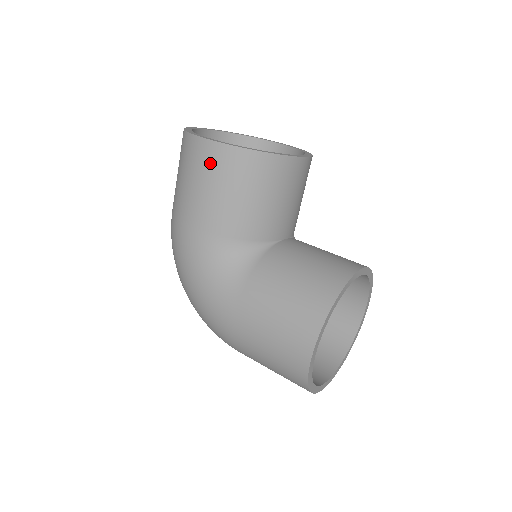
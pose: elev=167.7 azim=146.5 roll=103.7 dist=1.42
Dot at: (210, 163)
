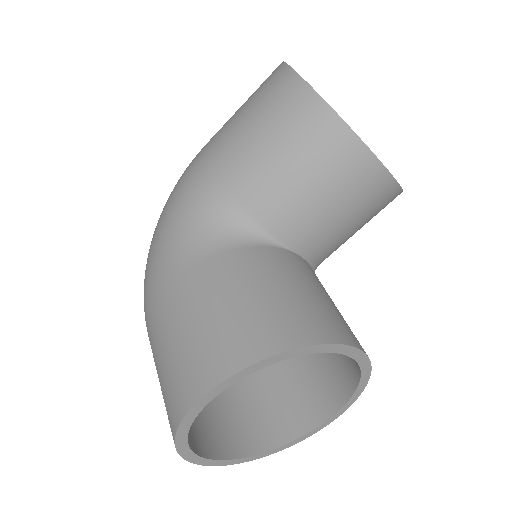
Dot at: (278, 98)
